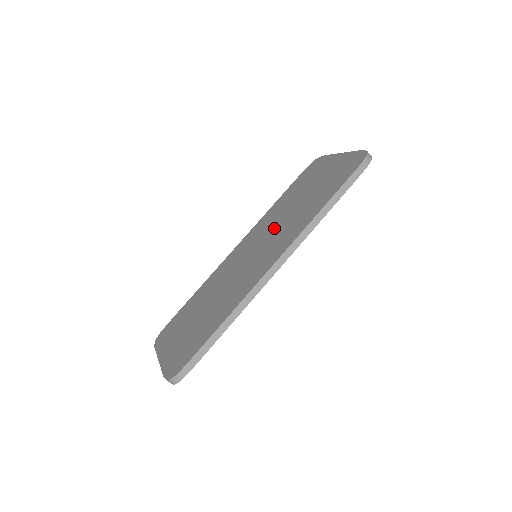
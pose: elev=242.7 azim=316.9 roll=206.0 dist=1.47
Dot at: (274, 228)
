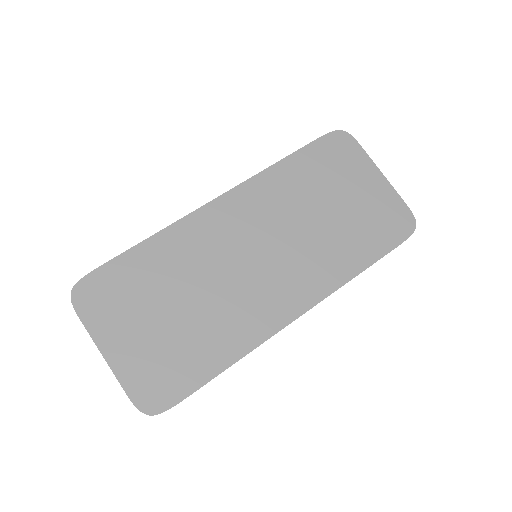
Dot at: (289, 232)
